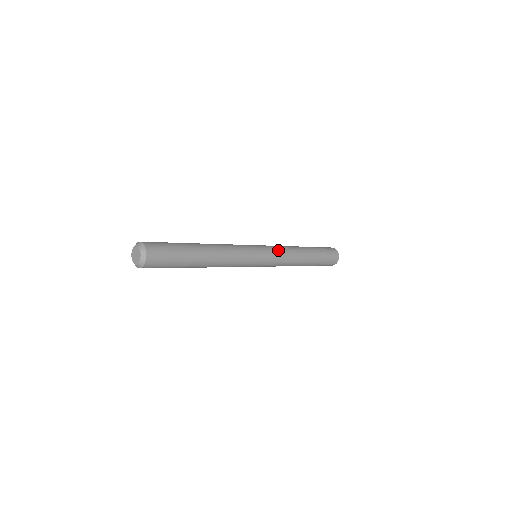
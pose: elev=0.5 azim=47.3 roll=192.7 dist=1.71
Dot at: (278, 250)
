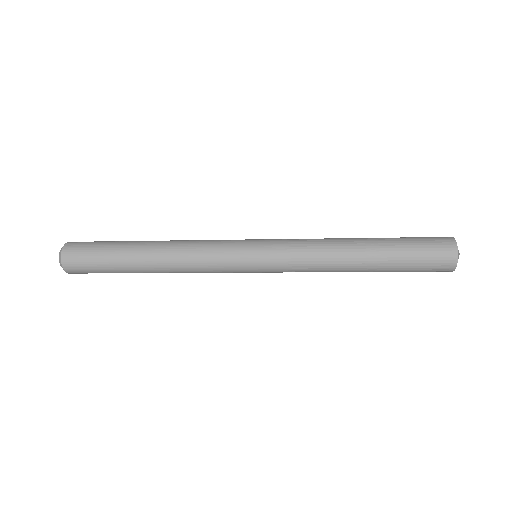
Dot at: (290, 239)
